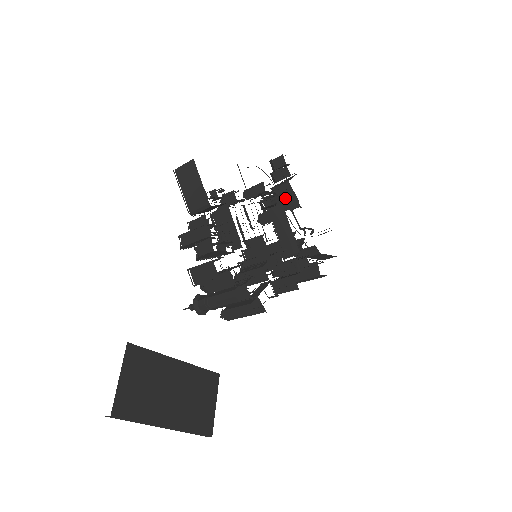
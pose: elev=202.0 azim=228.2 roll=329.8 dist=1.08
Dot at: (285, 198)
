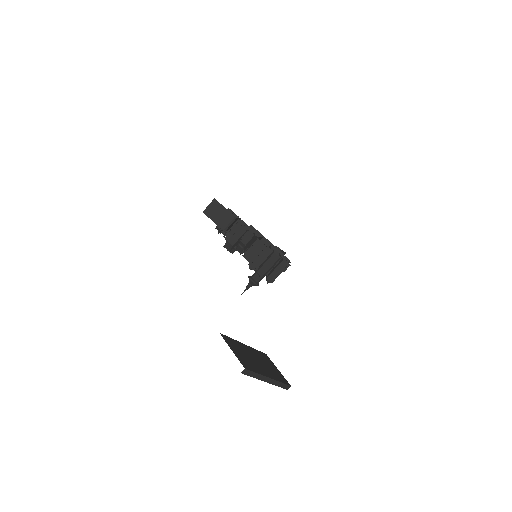
Dot at: occluded
